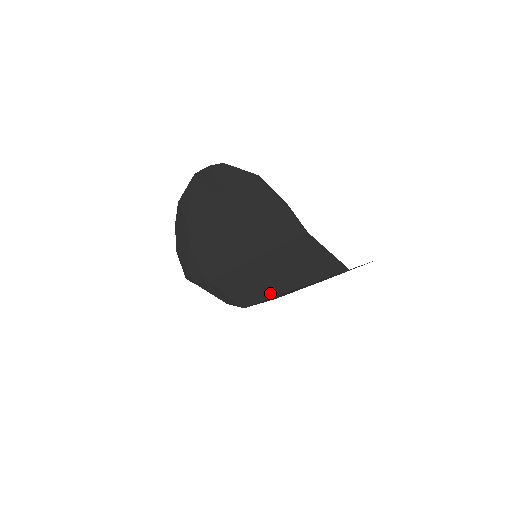
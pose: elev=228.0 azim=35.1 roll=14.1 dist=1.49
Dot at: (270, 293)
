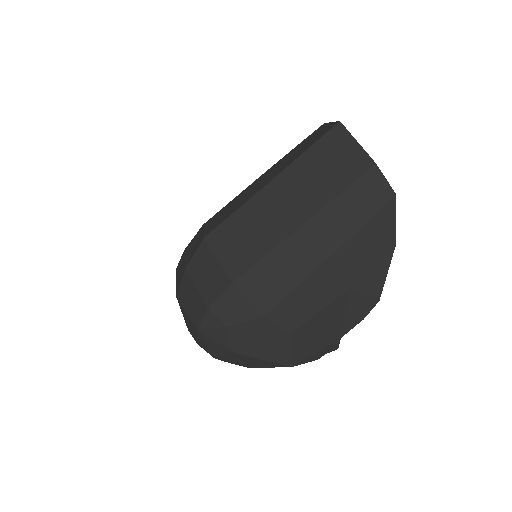
Dot at: (249, 198)
